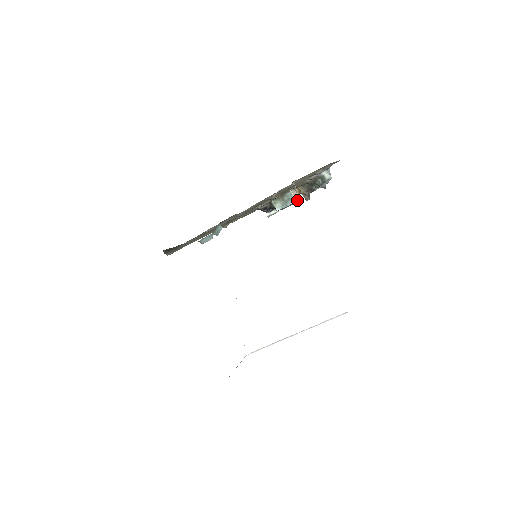
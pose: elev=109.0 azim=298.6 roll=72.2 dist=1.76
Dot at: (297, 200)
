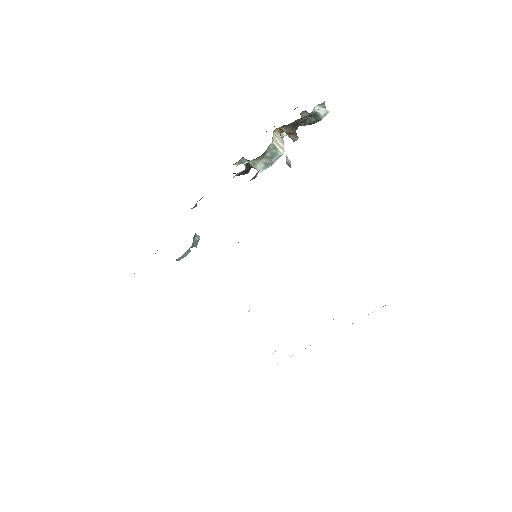
Dot at: (283, 149)
